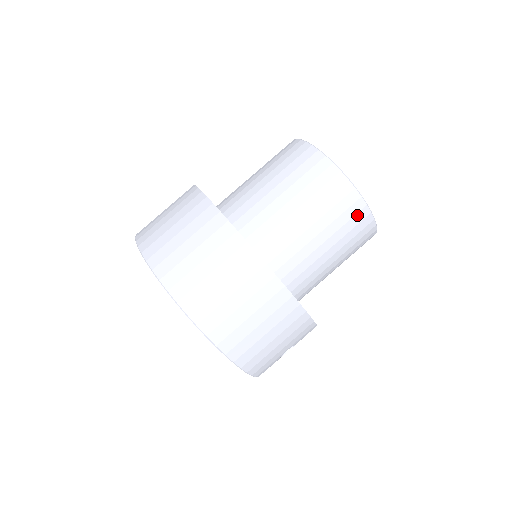
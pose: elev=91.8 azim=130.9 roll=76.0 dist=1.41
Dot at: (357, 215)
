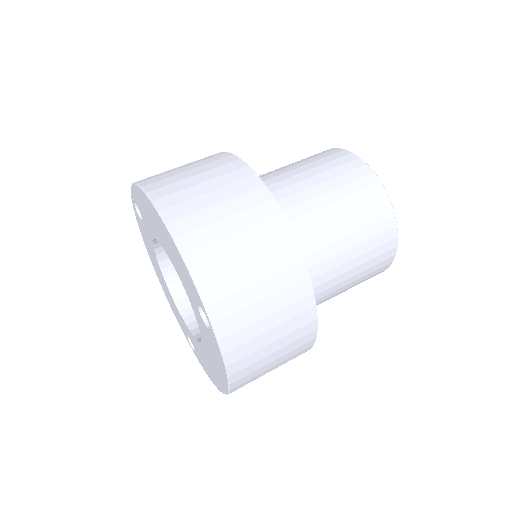
Dot at: (386, 244)
